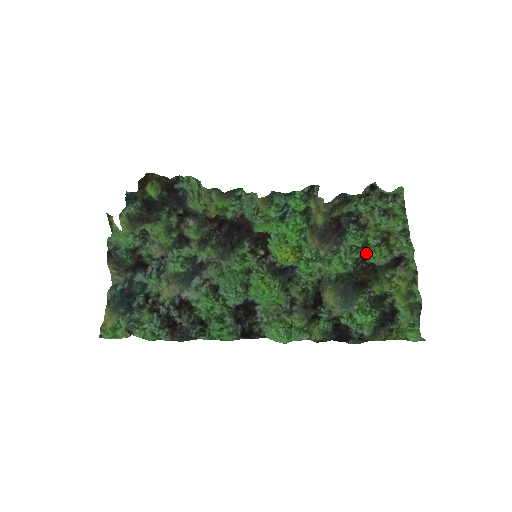
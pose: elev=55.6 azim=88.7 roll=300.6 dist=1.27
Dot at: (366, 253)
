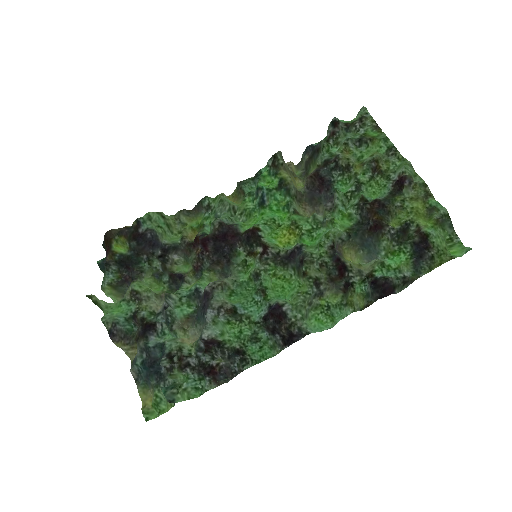
Dot at: (364, 193)
